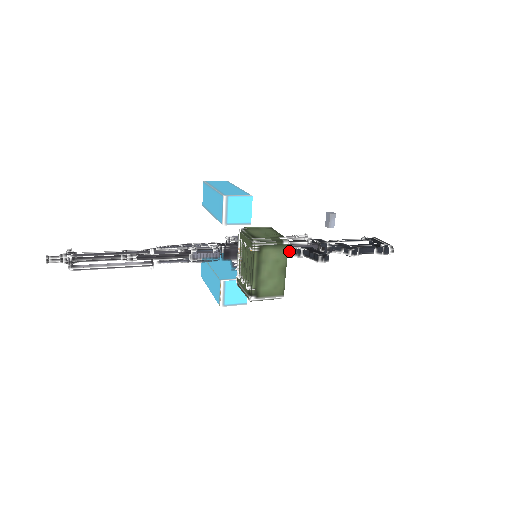
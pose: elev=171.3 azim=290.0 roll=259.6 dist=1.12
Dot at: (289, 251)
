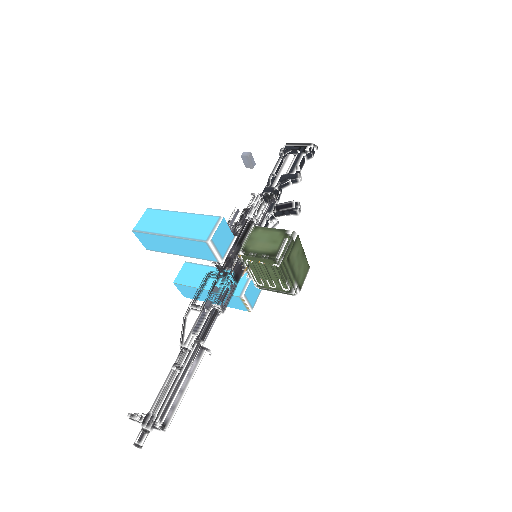
Dot at: (266, 225)
